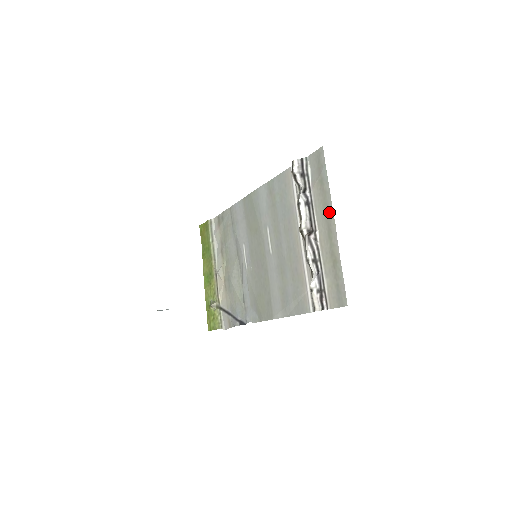
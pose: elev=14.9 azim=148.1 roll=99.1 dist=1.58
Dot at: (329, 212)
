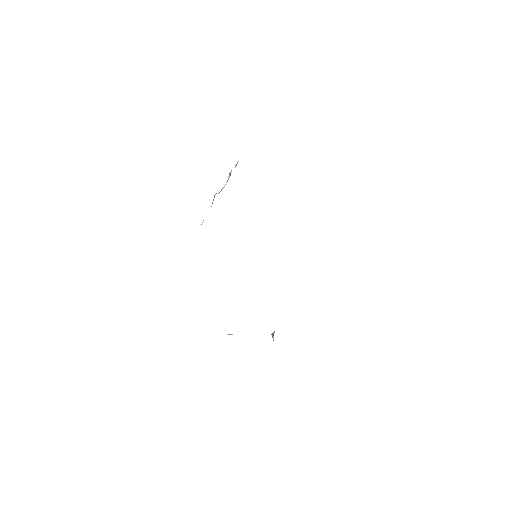
Dot at: occluded
